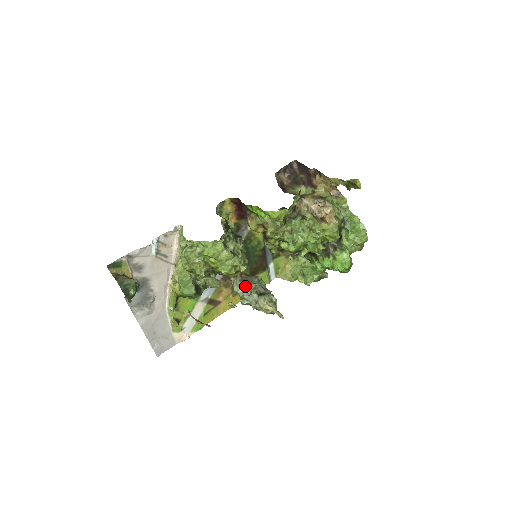
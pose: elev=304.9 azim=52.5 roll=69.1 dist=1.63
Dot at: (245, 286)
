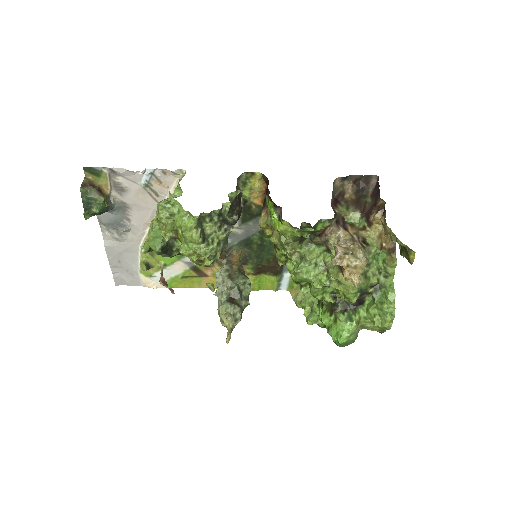
Dot at: (225, 279)
